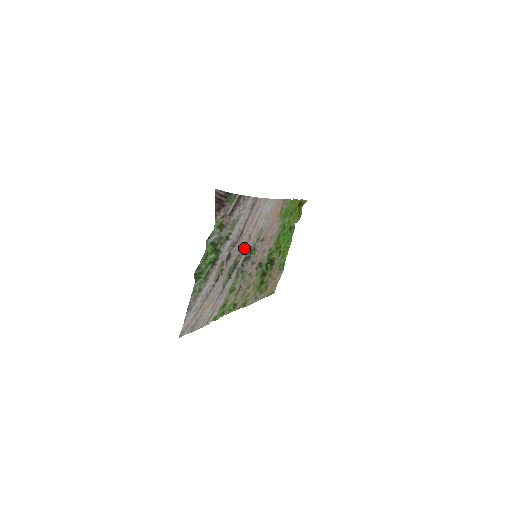
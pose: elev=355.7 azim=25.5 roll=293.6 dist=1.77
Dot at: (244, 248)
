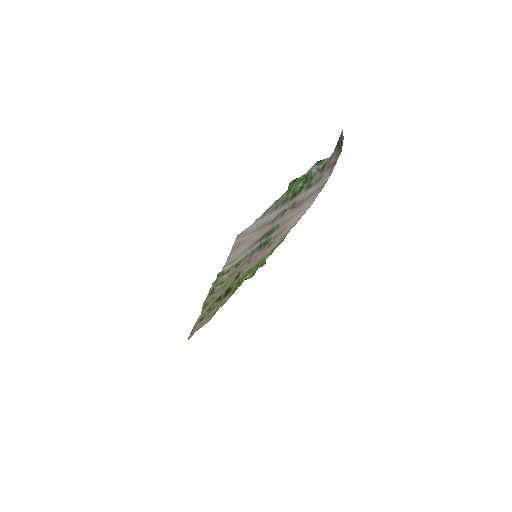
Dot at: (282, 225)
